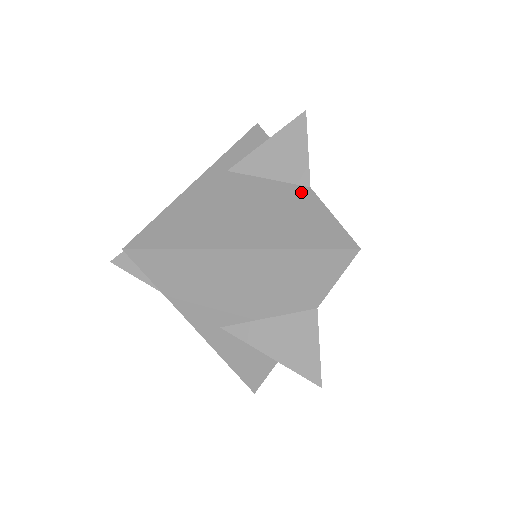
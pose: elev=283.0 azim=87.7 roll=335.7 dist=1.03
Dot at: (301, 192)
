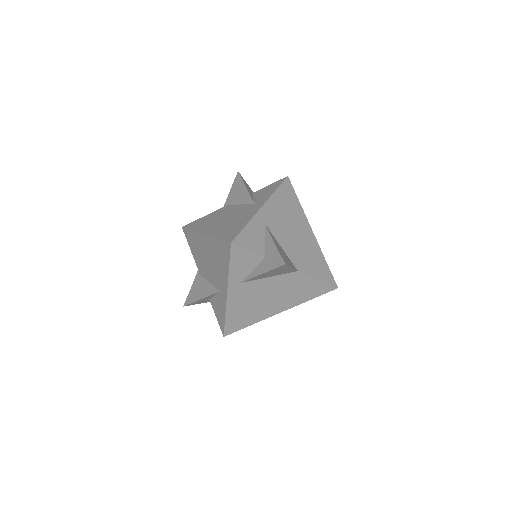
Dot at: (294, 276)
